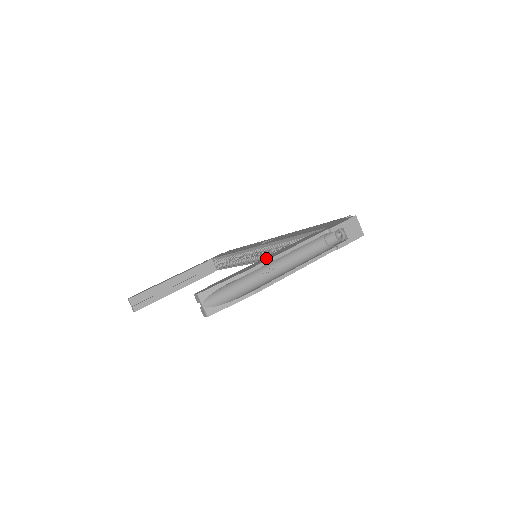
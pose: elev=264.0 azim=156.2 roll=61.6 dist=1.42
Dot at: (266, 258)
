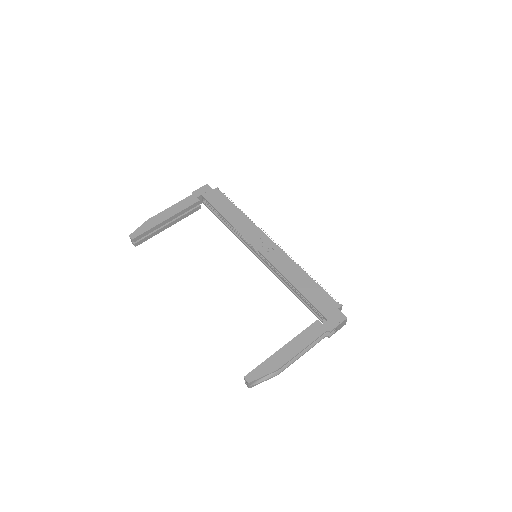
Dot at: (289, 350)
